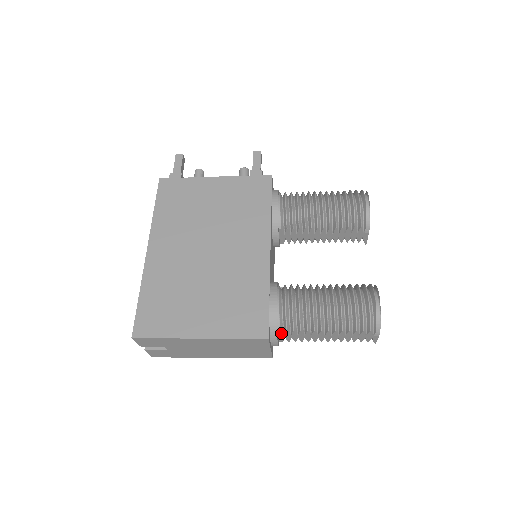
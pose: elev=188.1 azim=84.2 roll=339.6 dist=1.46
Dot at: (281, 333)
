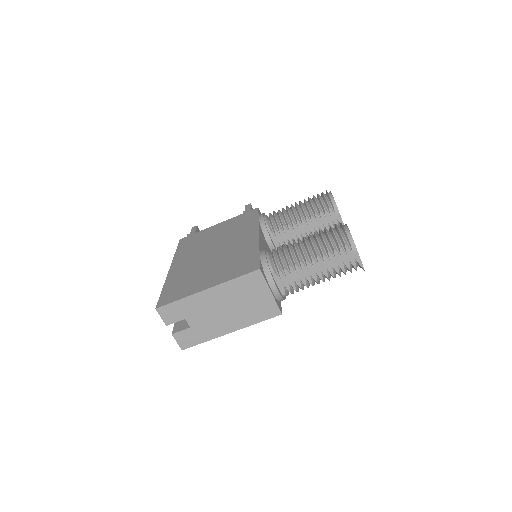
Dot at: (276, 276)
